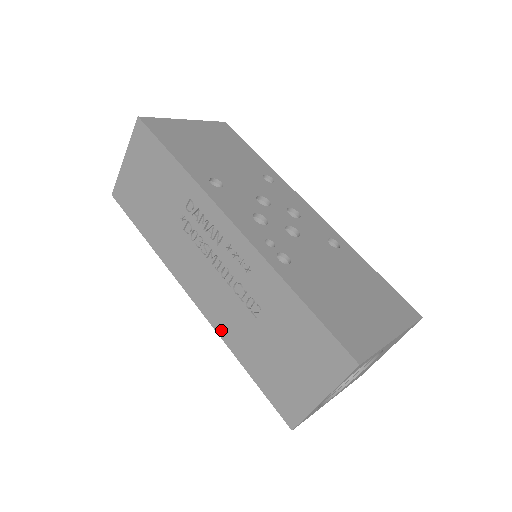
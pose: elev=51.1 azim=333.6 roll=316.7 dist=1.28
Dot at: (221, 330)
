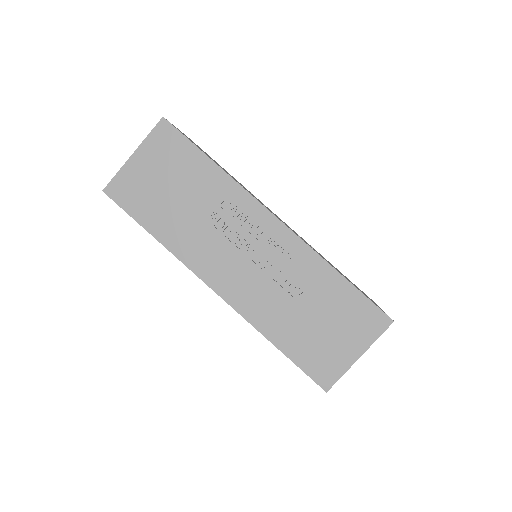
Dot at: (252, 317)
